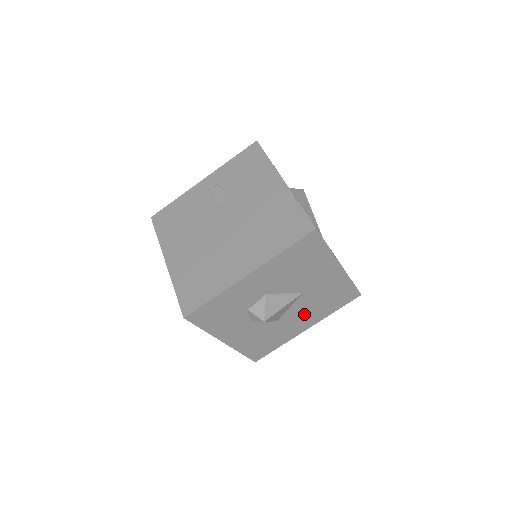
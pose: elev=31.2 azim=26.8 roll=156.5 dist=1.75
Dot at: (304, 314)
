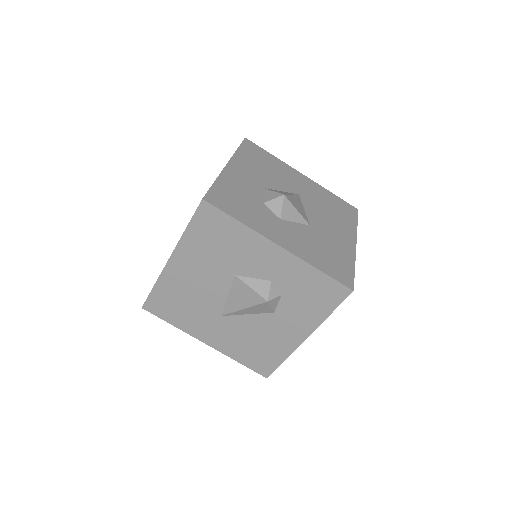
Dot at: (329, 223)
